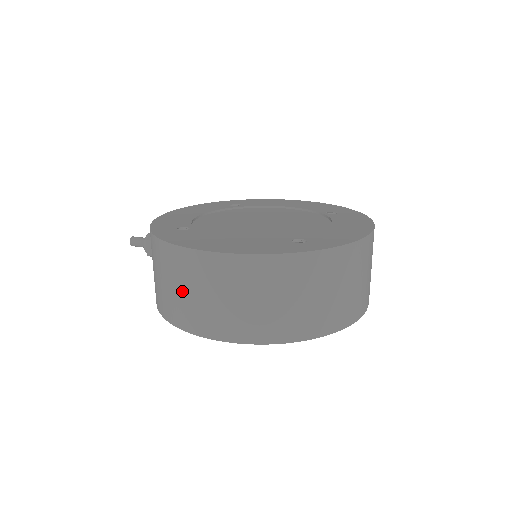
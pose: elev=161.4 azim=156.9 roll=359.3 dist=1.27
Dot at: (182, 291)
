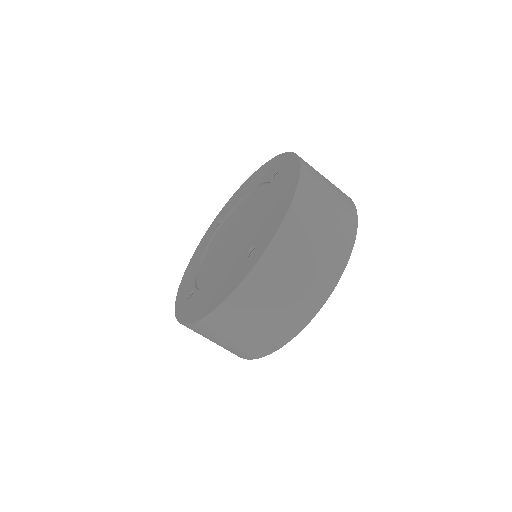
Dot at: (221, 343)
